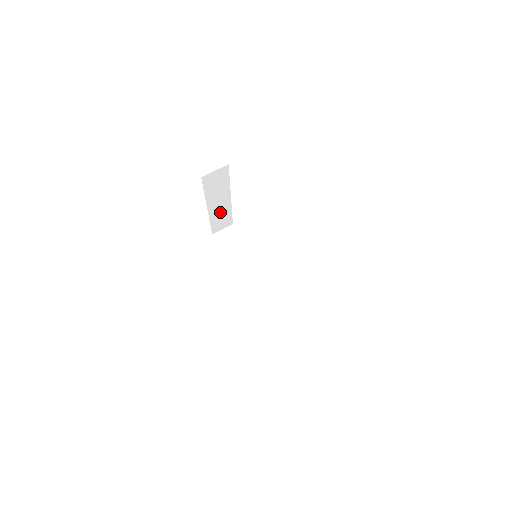
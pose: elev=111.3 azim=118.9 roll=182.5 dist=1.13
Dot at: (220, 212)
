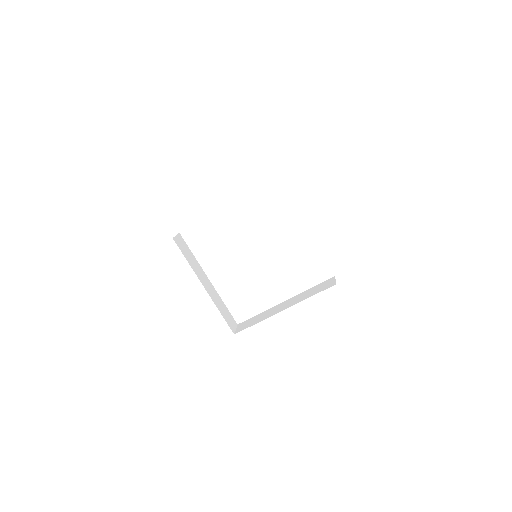
Dot at: occluded
